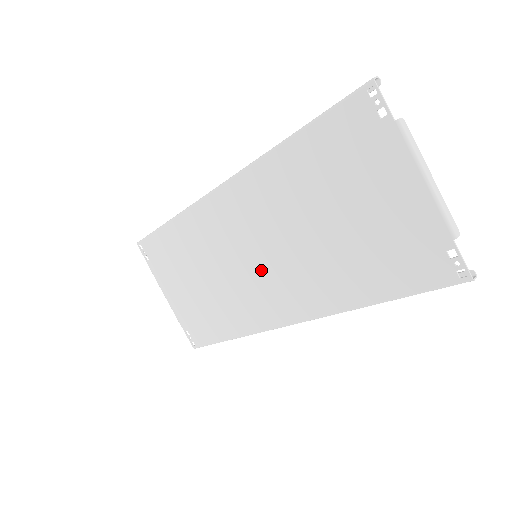
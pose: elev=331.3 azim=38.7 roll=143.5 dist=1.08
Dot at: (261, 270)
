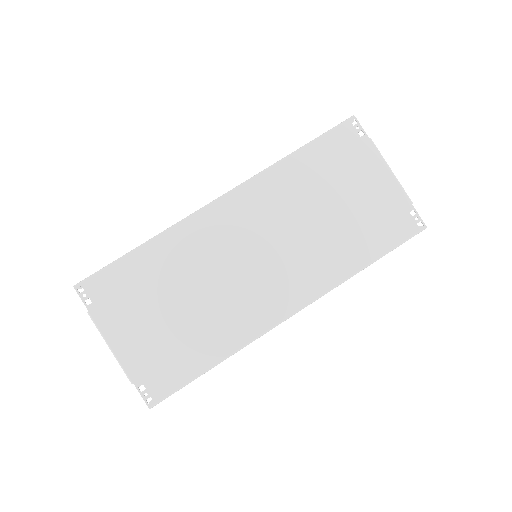
Dot at: (262, 268)
